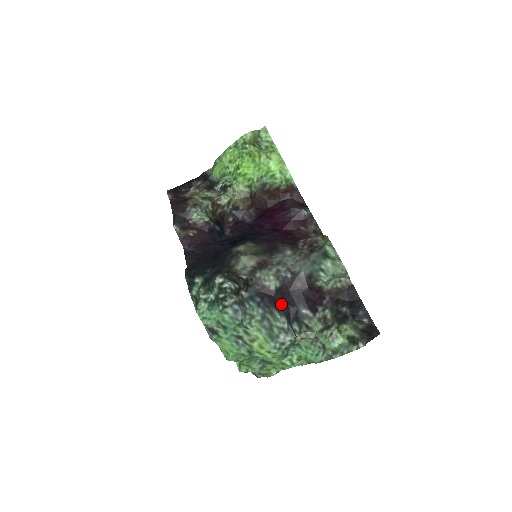
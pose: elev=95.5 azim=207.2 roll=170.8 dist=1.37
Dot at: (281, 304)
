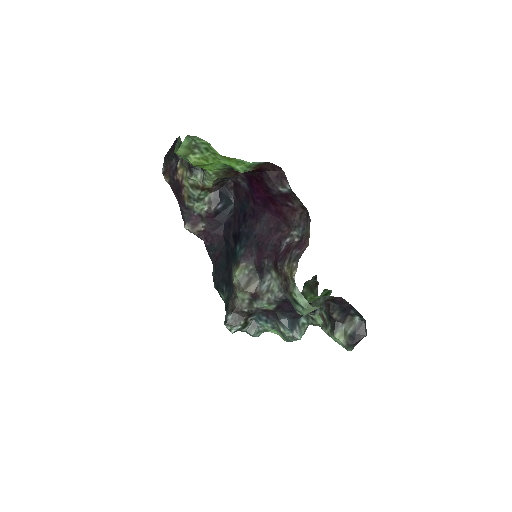
Dot at: (284, 315)
